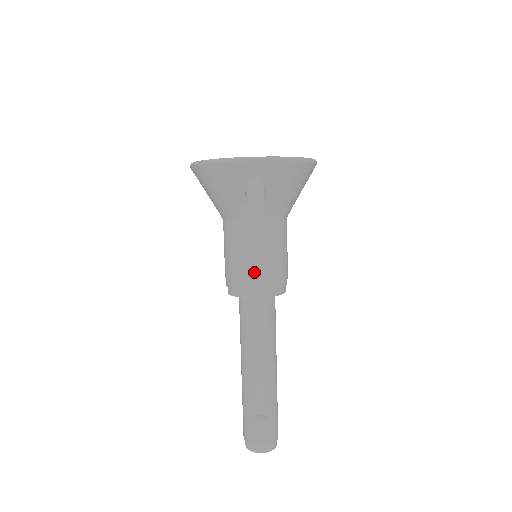
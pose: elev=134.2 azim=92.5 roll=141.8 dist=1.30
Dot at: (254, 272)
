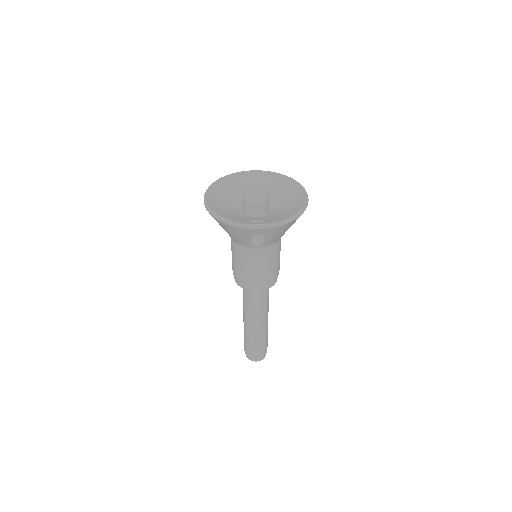
Dot at: (254, 278)
